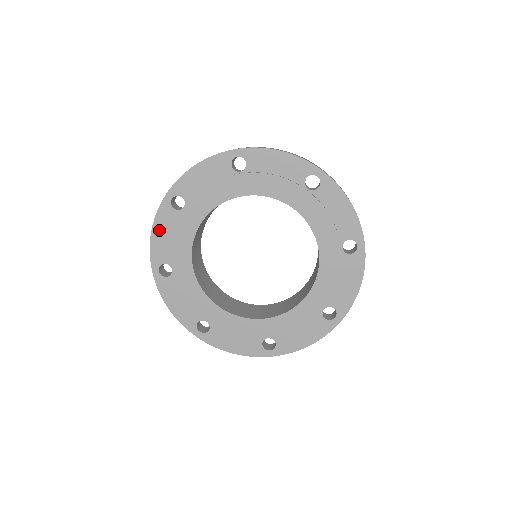
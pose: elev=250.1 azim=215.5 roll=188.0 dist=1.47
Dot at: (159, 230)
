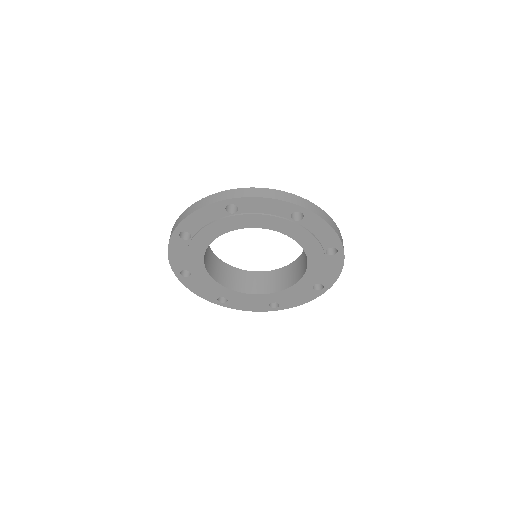
Dot at: (174, 252)
